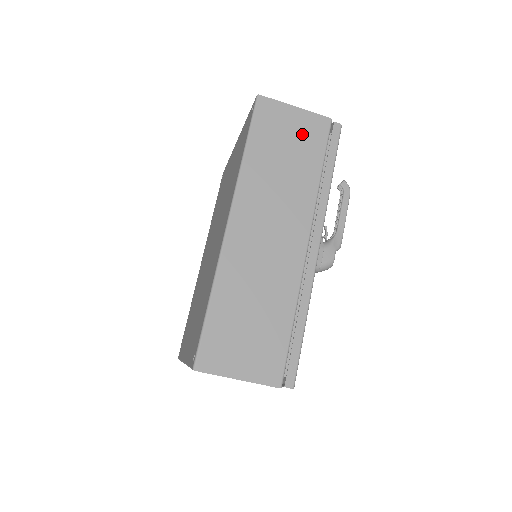
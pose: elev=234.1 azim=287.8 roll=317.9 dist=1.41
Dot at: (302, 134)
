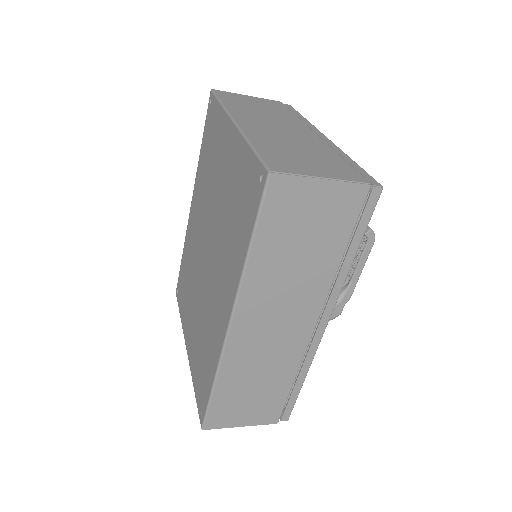
Dot at: (327, 214)
